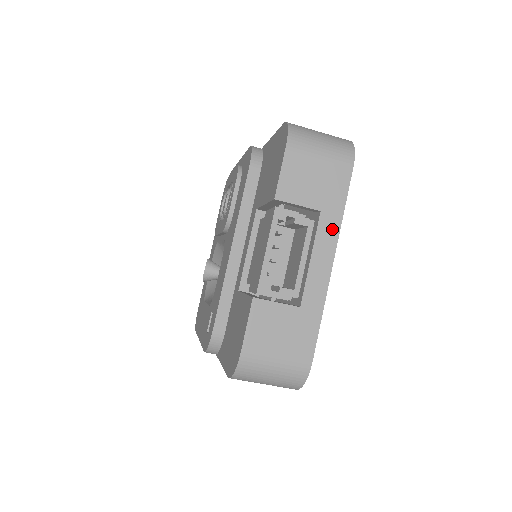
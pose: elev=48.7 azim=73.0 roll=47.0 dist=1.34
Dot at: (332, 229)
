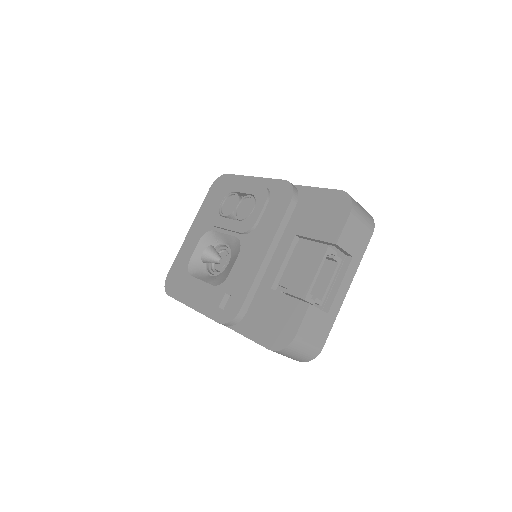
Dot at: (354, 269)
